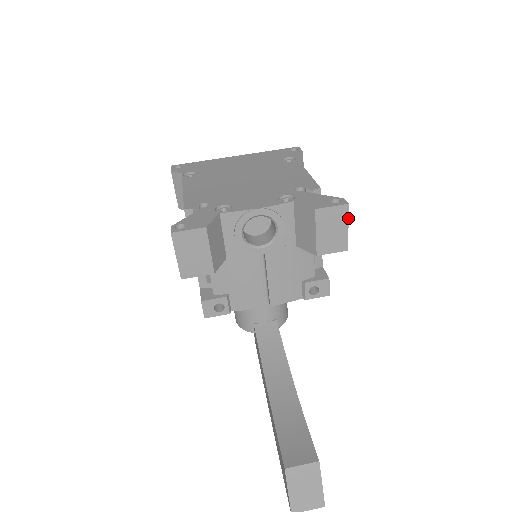
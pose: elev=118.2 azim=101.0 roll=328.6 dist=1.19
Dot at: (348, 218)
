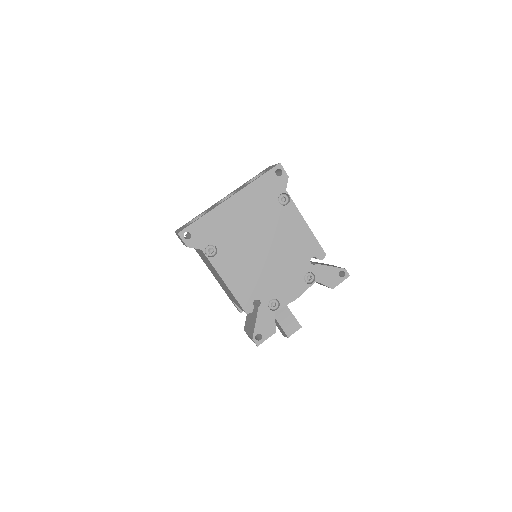
Dot at: occluded
